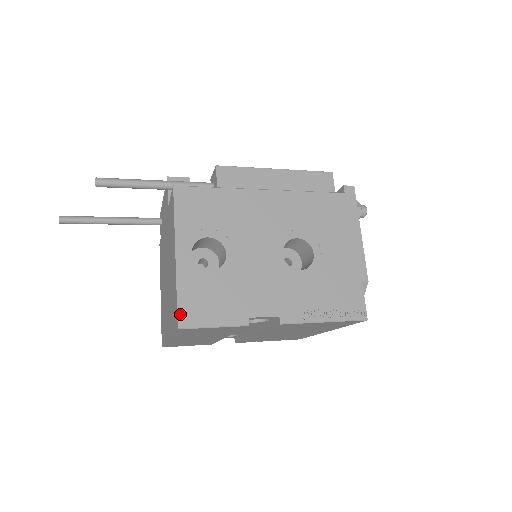
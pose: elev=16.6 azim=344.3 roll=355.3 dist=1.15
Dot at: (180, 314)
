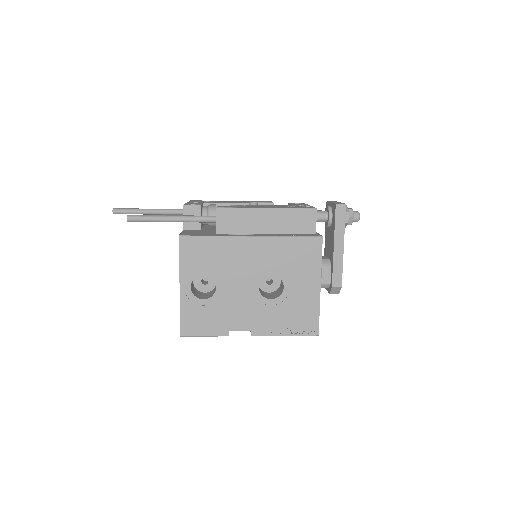
Dot at: (182, 327)
